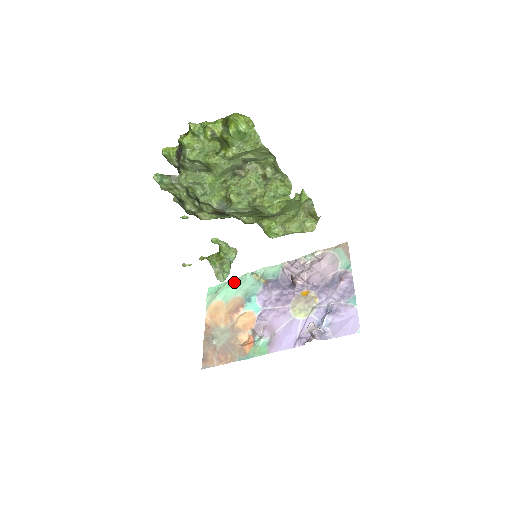
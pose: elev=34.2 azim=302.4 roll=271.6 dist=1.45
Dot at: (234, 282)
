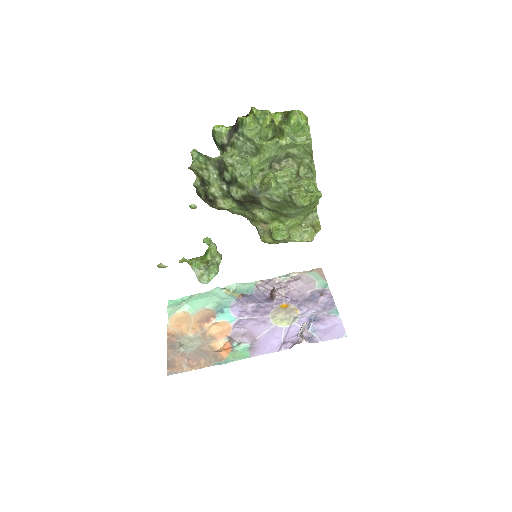
Dot at: (201, 295)
